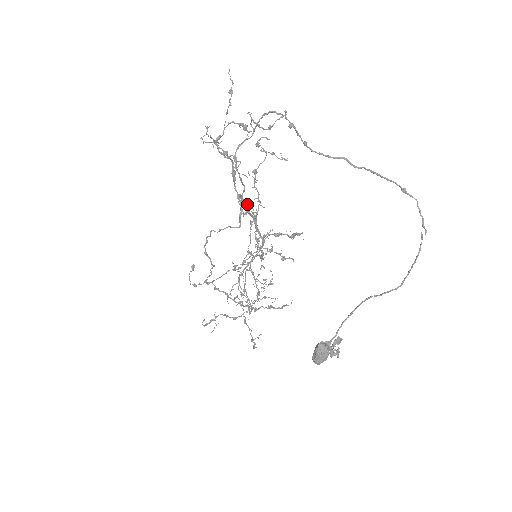
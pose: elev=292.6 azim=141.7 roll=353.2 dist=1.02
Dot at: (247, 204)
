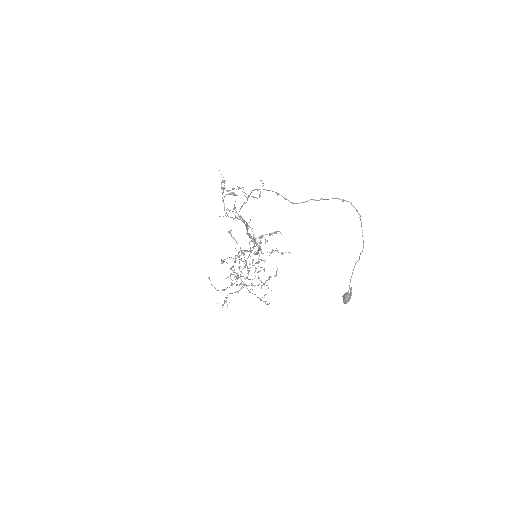
Dot at: occluded
